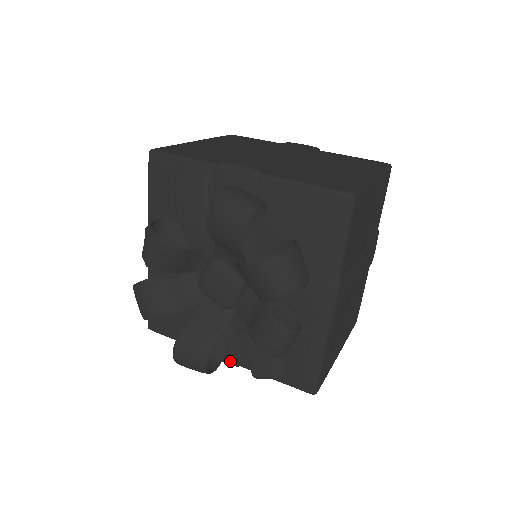
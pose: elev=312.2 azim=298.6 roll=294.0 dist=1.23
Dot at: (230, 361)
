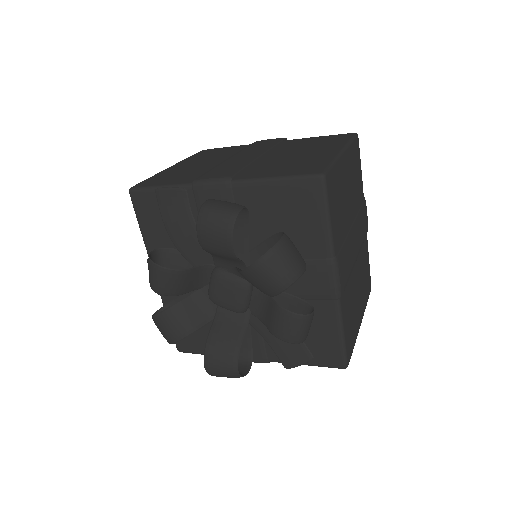
Dot at: (260, 360)
